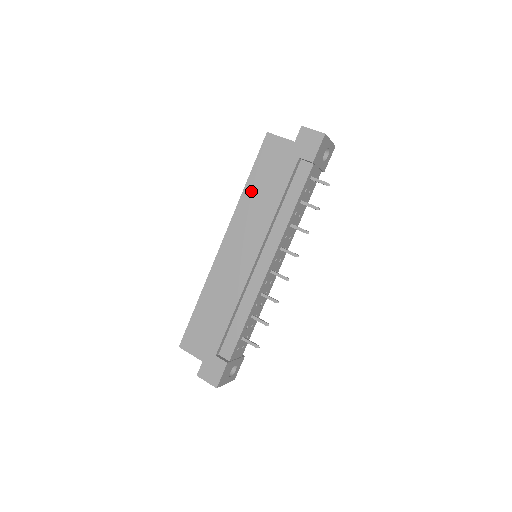
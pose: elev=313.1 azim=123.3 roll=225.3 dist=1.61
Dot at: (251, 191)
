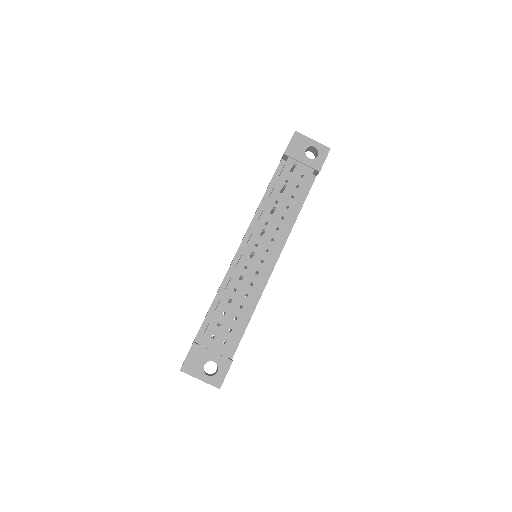
Dot at: occluded
